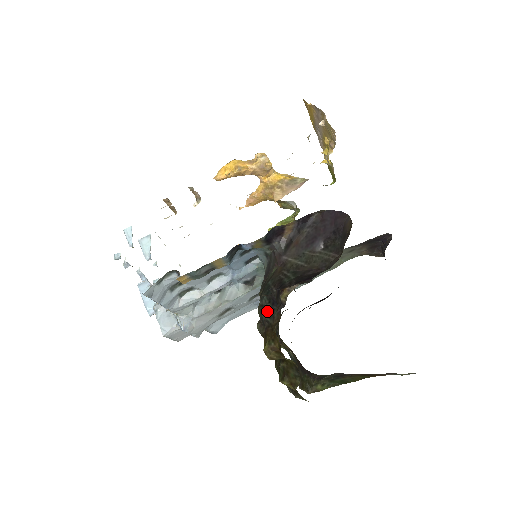
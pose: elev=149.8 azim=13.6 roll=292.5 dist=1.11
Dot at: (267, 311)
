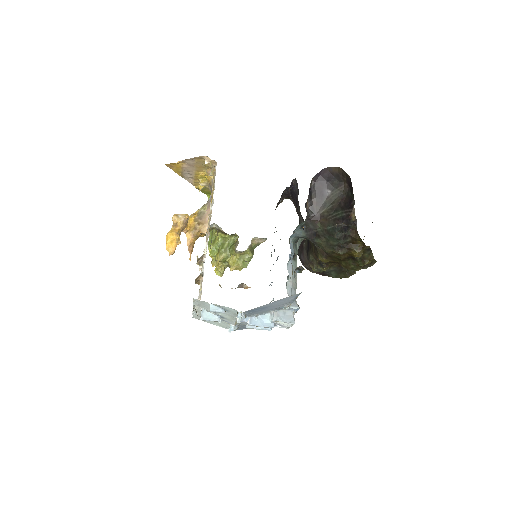
Dot at: (344, 237)
